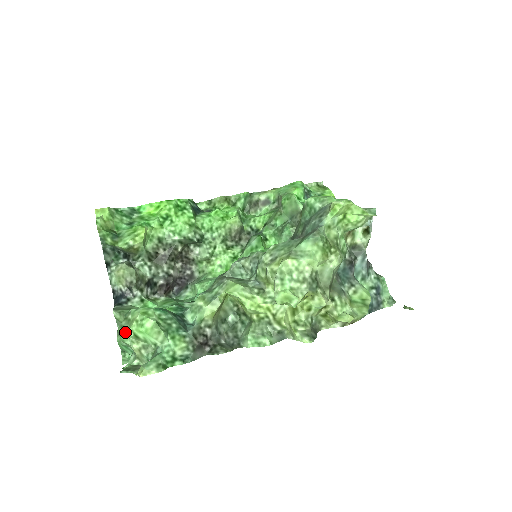
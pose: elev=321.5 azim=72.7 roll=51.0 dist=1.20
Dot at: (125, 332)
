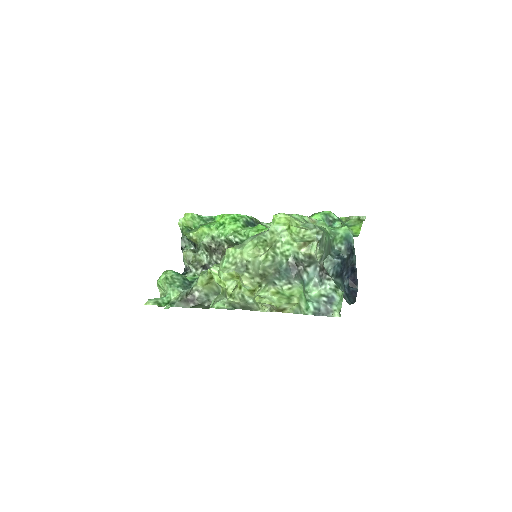
Dot at: occluded
